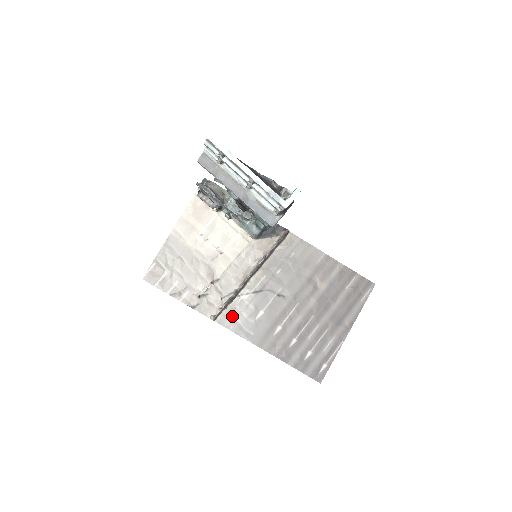
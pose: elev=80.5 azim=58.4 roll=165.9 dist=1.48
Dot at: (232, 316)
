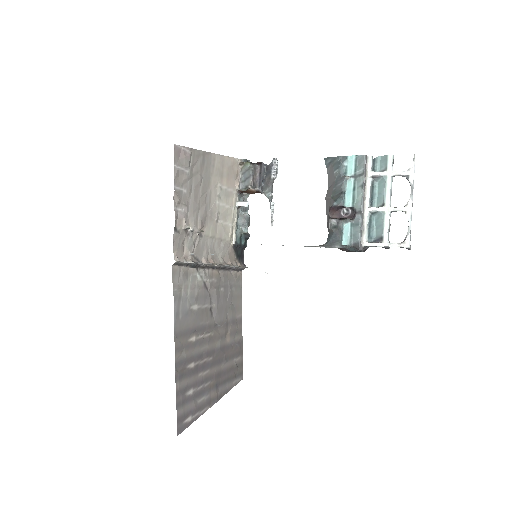
Dot at: (183, 280)
